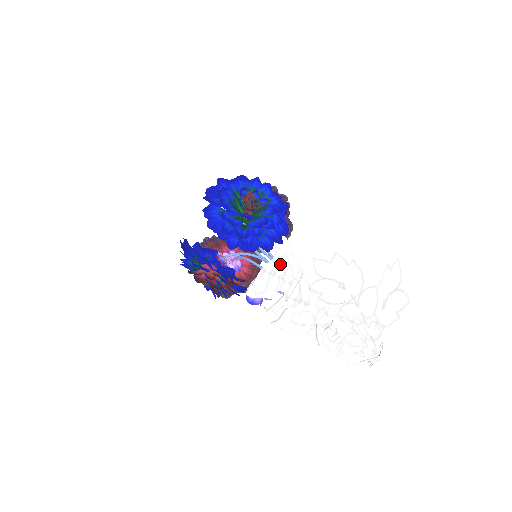
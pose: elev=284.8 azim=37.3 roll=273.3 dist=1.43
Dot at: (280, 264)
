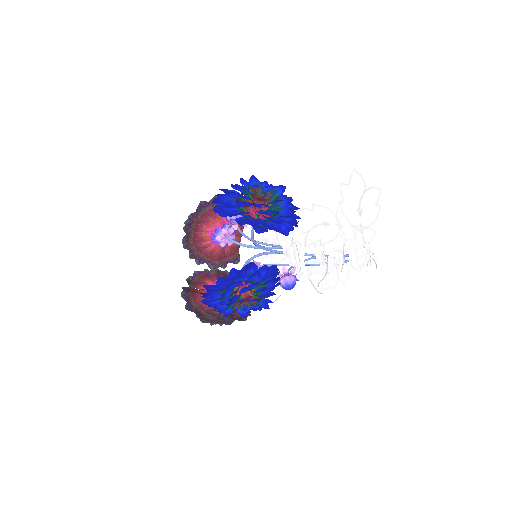
Dot at: occluded
